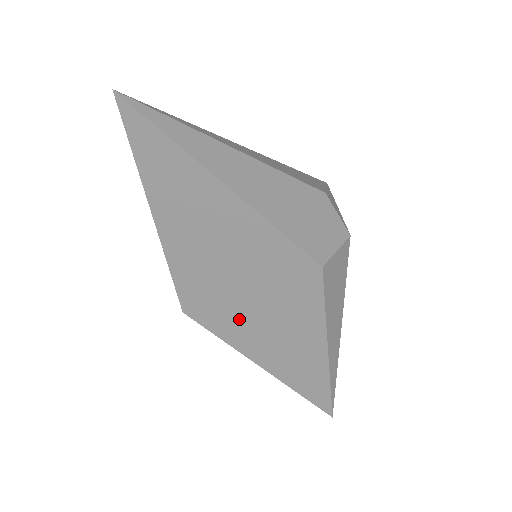
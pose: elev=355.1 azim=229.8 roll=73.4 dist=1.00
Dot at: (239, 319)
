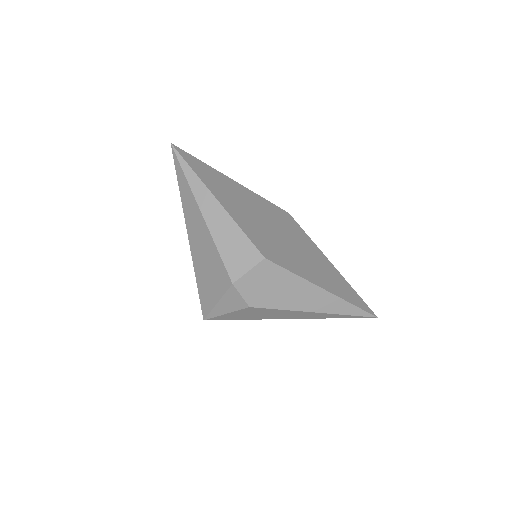
Dot at: (289, 254)
